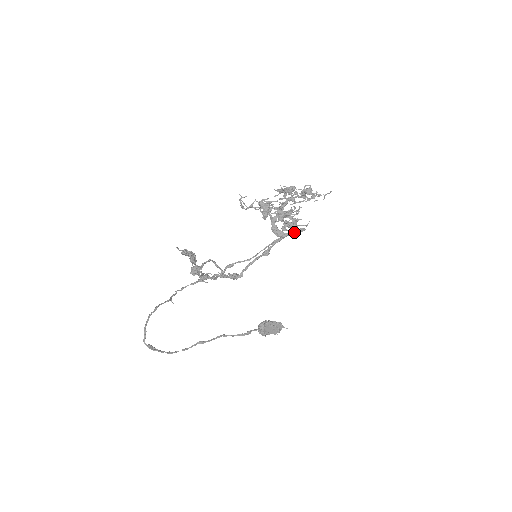
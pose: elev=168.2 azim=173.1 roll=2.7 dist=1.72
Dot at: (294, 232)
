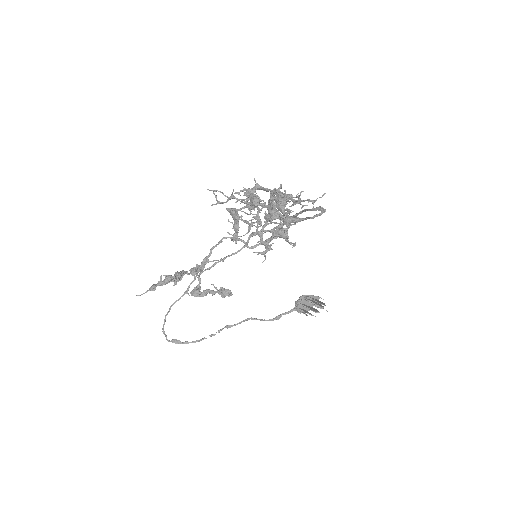
Dot at: (306, 218)
